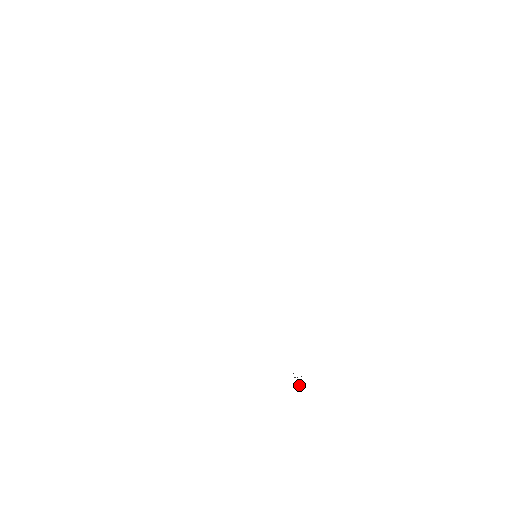
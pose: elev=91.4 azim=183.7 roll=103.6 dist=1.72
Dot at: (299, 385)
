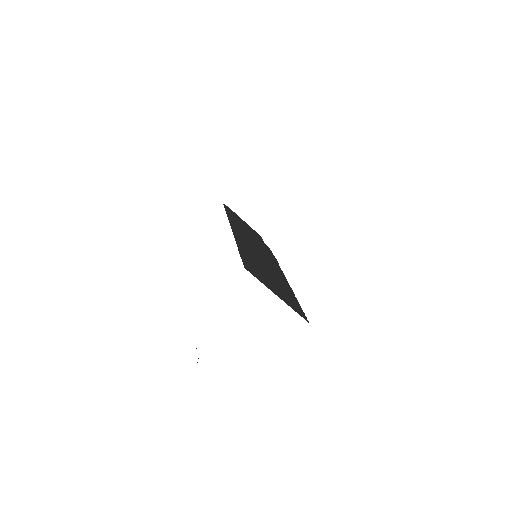
Dot at: occluded
